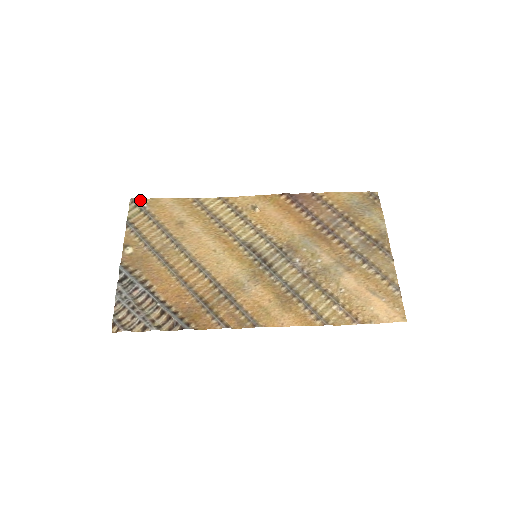
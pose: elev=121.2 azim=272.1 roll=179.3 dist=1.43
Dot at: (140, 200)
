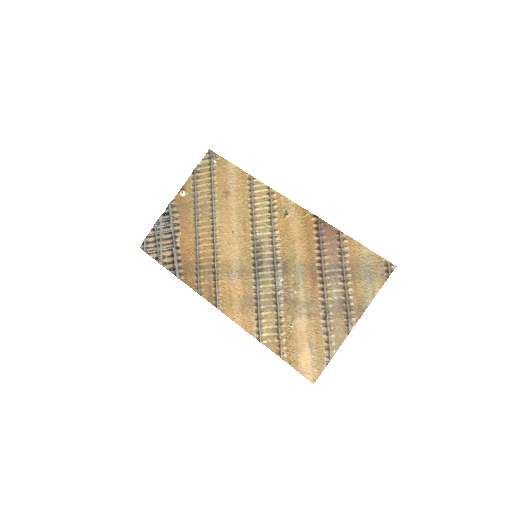
Dot at: (214, 155)
